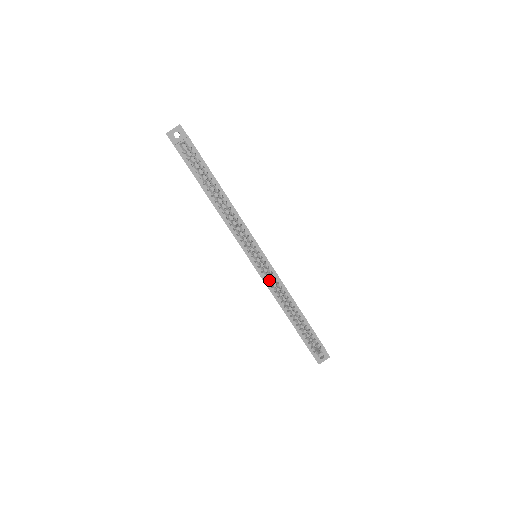
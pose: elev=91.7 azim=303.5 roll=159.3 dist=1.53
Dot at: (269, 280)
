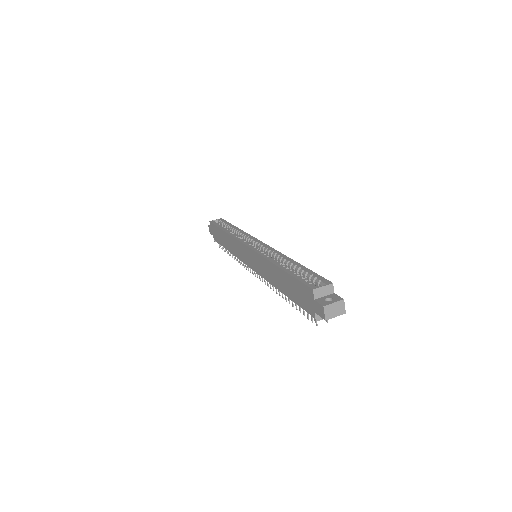
Dot at: occluded
